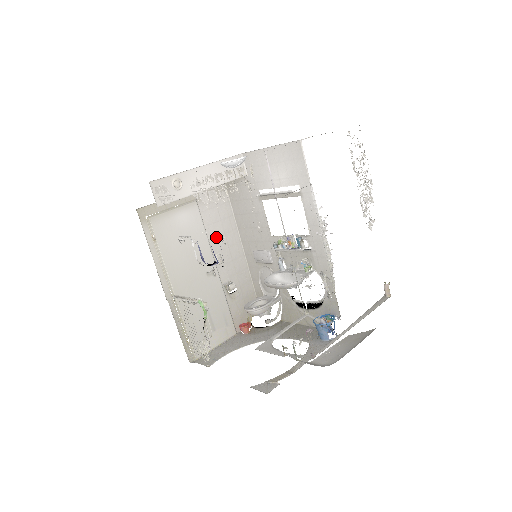
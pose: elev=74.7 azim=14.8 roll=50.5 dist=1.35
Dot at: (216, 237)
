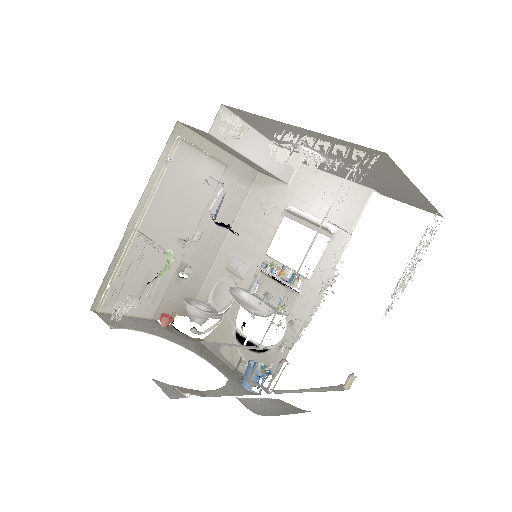
Dot at: occluded
